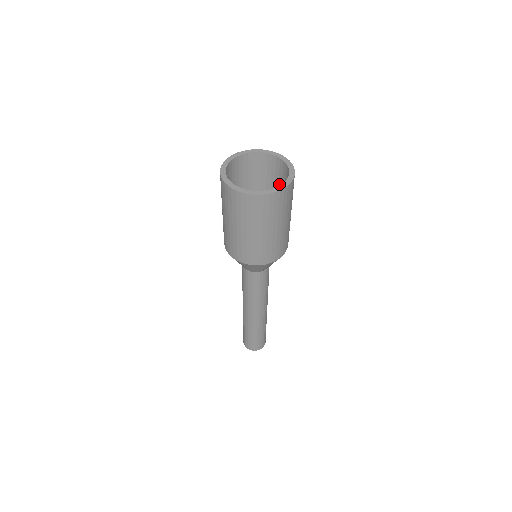
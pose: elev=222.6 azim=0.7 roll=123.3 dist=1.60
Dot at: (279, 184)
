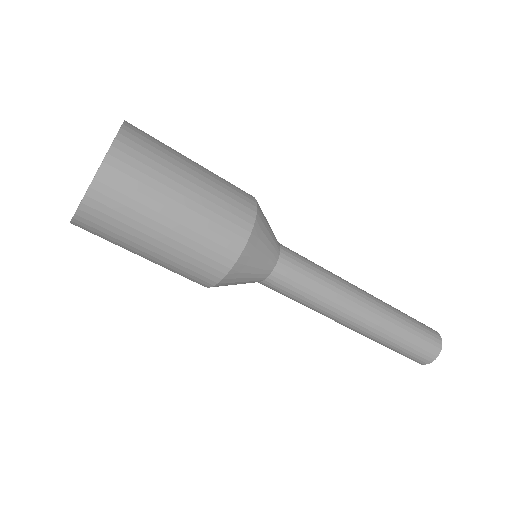
Dot at: occluded
